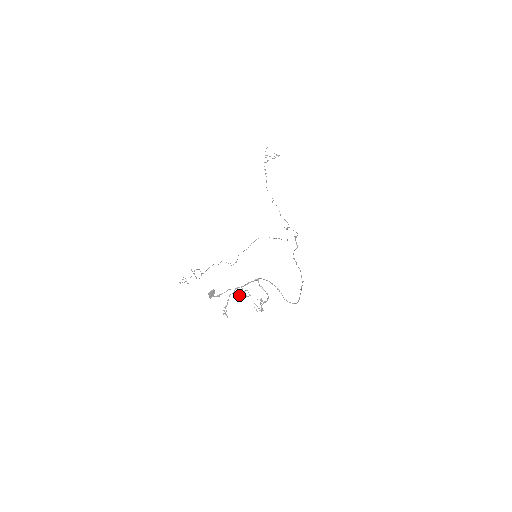
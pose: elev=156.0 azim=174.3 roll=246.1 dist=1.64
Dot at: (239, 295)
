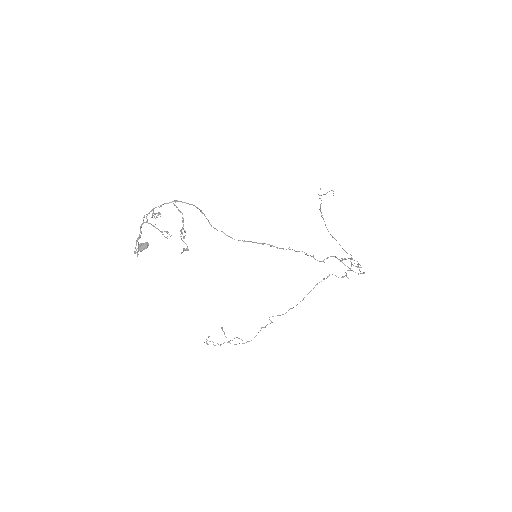
Dot at: (163, 234)
